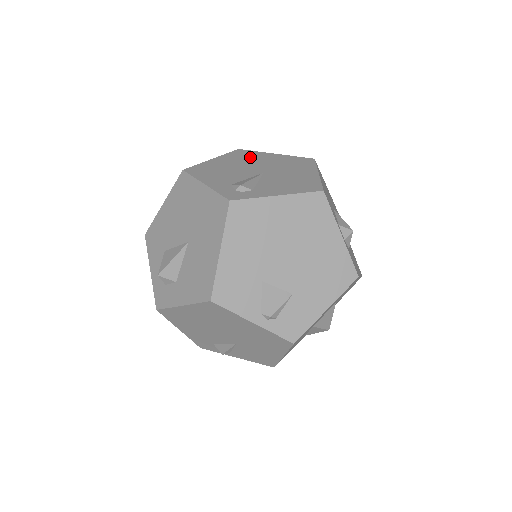
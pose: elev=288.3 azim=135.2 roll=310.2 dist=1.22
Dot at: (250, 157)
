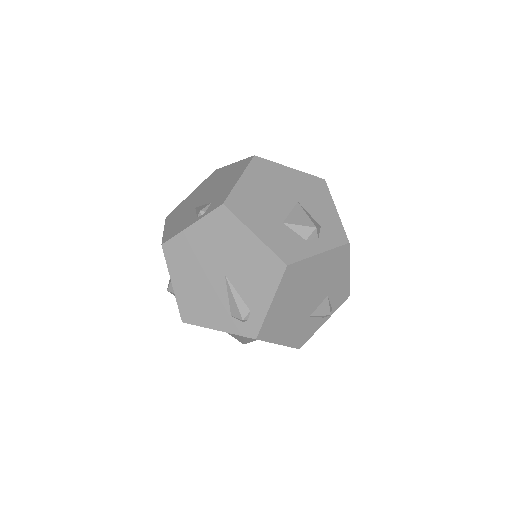
Dot at: (186, 254)
